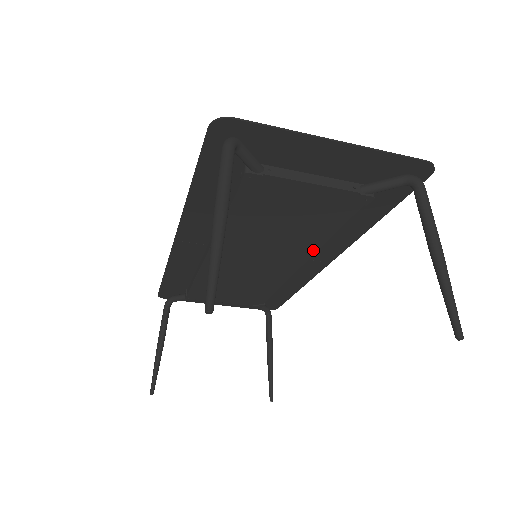
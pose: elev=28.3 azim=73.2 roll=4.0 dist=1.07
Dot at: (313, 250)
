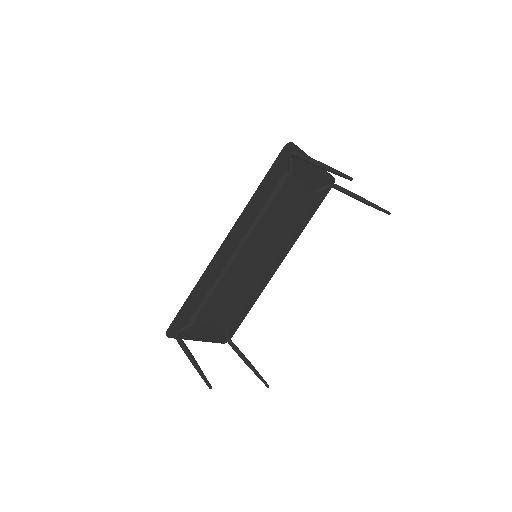
Dot at: (285, 244)
